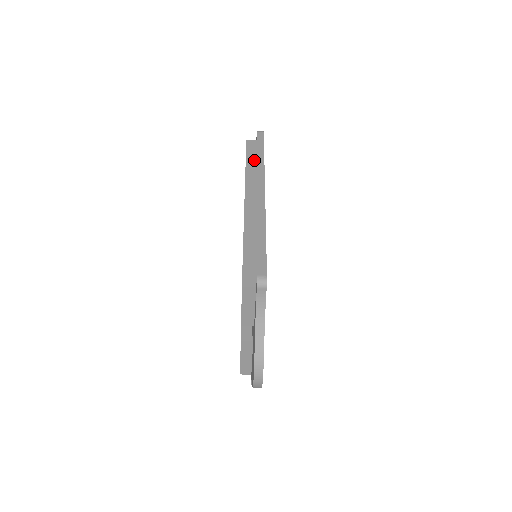
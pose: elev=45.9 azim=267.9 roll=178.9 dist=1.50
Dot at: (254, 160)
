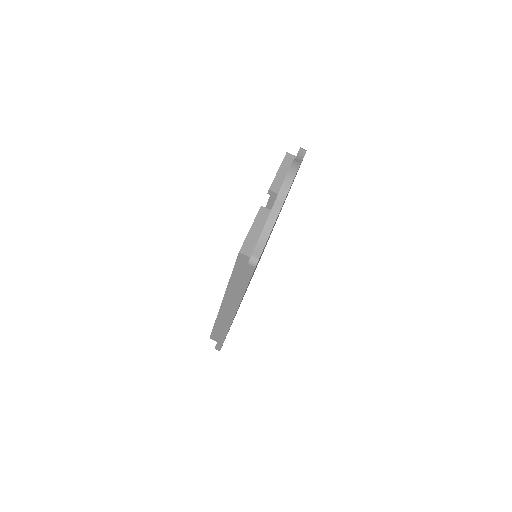
Dot at: occluded
